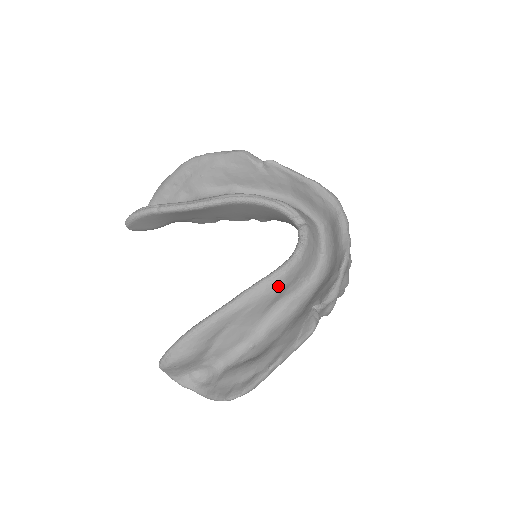
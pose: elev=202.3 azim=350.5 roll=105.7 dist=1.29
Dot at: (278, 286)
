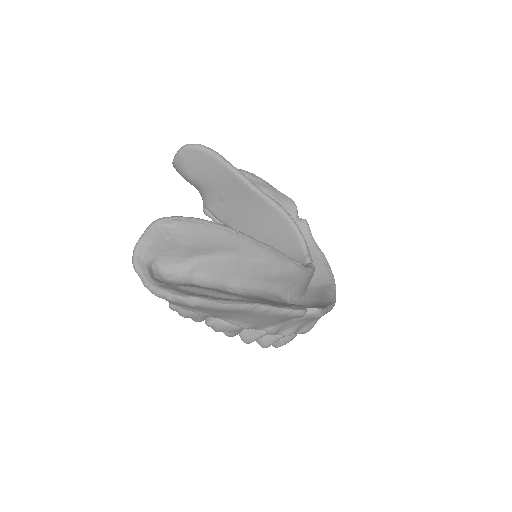
Dot at: (289, 270)
